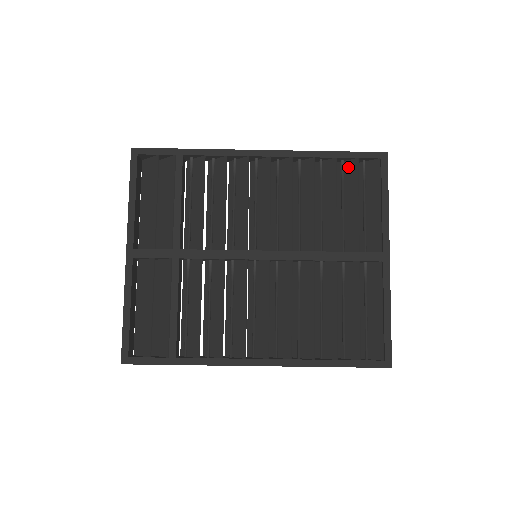
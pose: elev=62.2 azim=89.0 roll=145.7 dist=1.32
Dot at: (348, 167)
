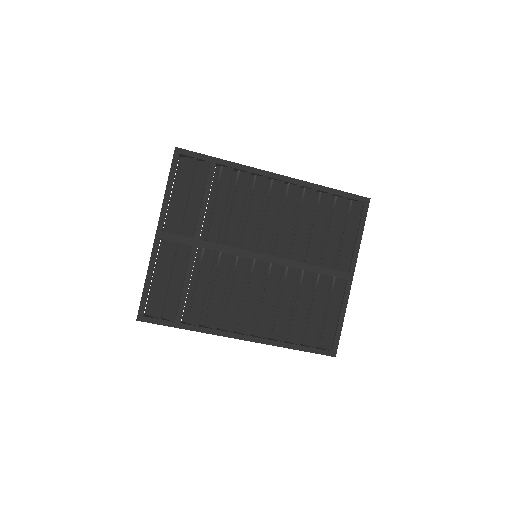
Dot at: (339, 202)
